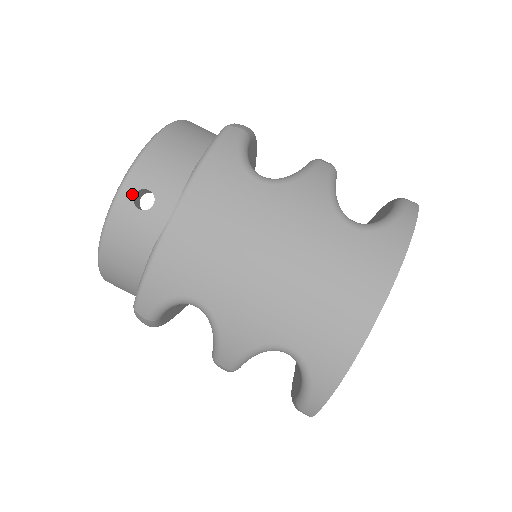
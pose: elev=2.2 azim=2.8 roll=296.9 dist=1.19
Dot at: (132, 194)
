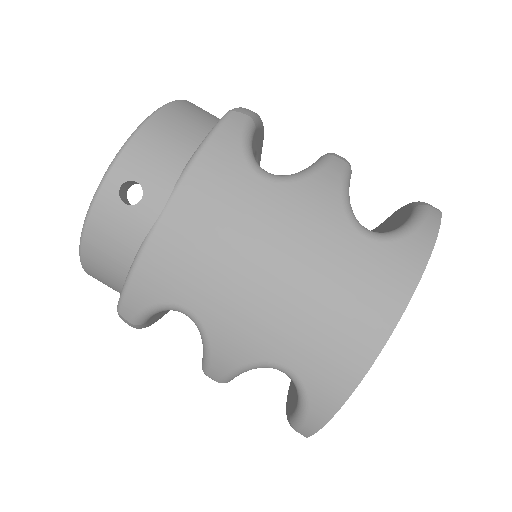
Dot at: (118, 186)
